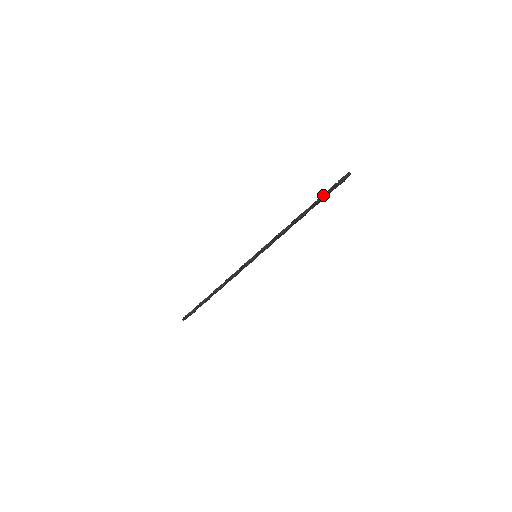
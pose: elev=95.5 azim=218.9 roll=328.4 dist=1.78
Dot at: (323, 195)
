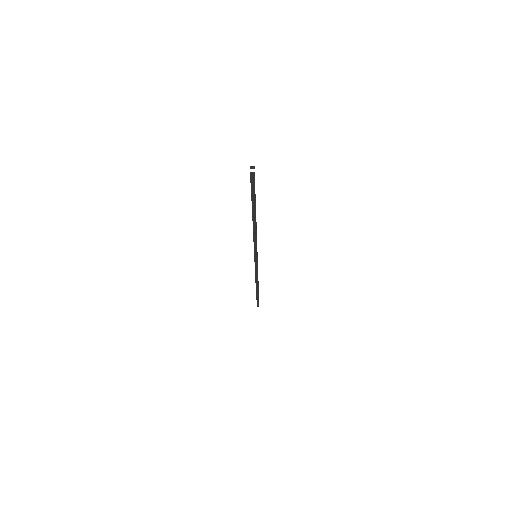
Dot at: (252, 205)
